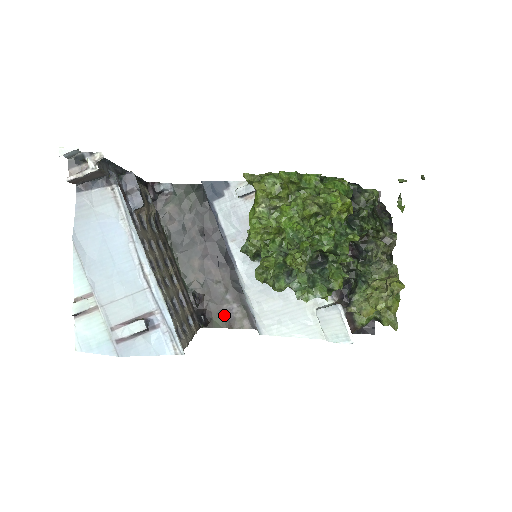
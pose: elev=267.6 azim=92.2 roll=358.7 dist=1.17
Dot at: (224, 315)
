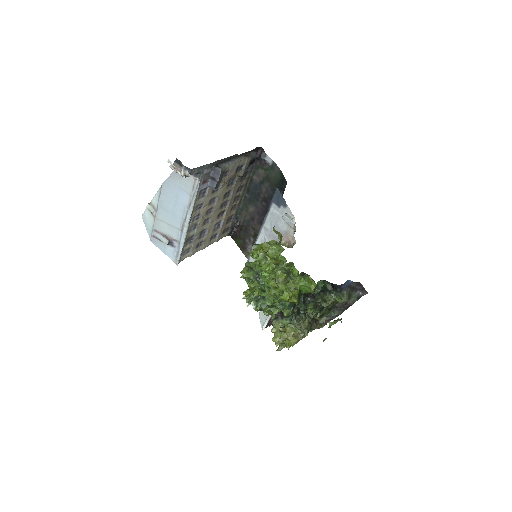
Dot at: (243, 243)
